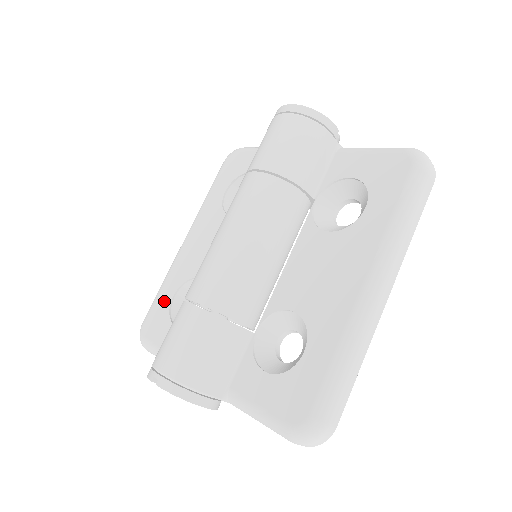
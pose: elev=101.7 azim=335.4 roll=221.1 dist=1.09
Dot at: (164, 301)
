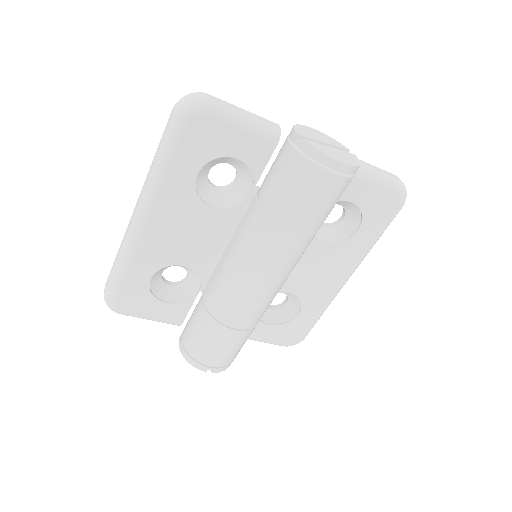
Dot at: (138, 284)
